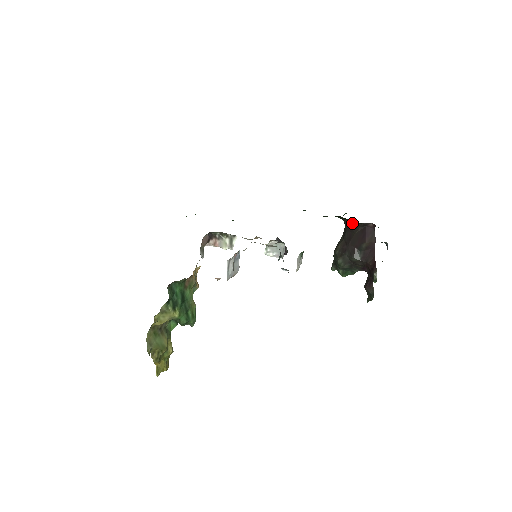
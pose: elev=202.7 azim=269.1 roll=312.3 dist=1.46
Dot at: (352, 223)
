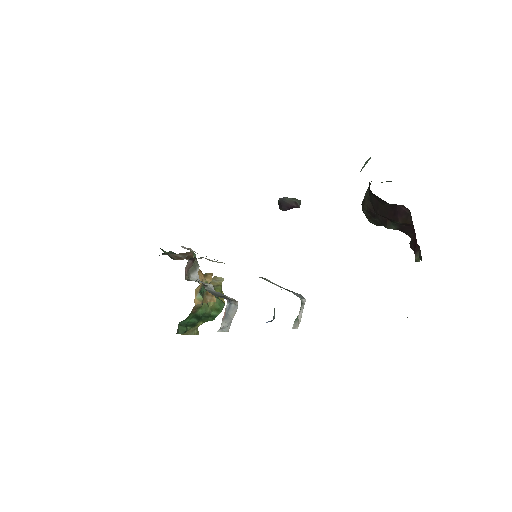
Dot at: (375, 195)
